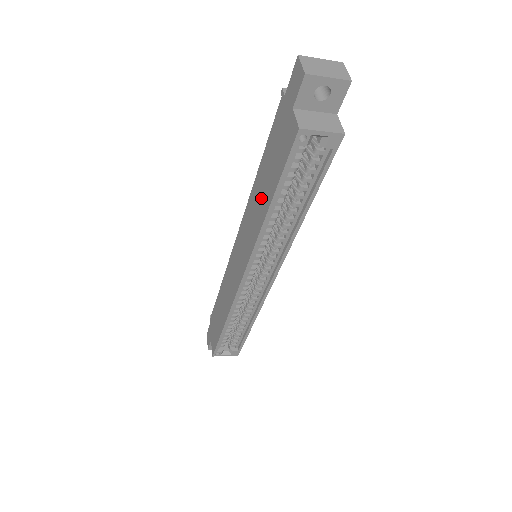
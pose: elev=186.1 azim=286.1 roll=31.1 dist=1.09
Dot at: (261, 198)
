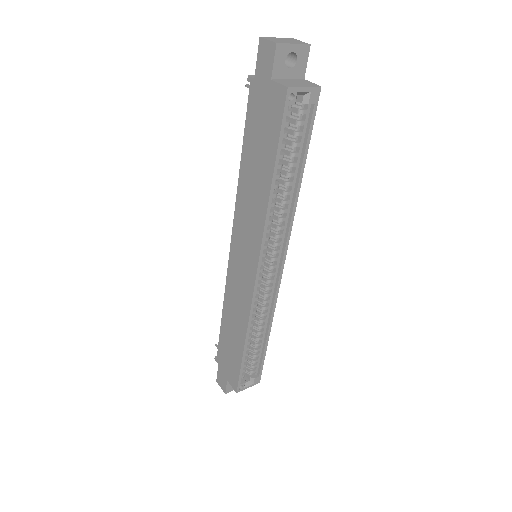
Dot at: (256, 182)
